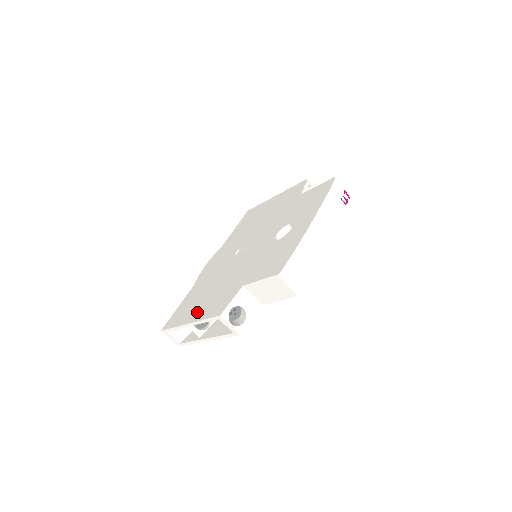
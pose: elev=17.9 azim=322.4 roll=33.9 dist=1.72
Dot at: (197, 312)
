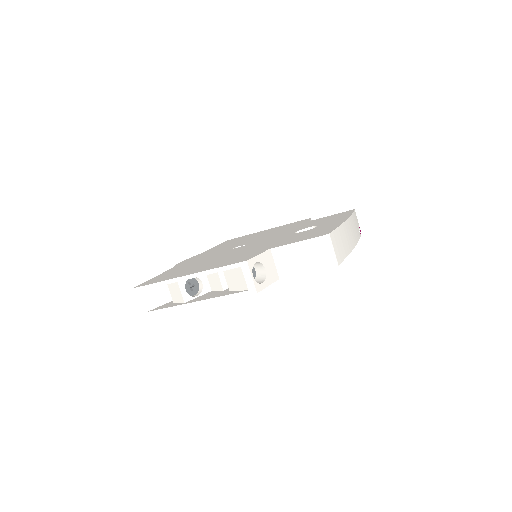
Dot at: (198, 269)
